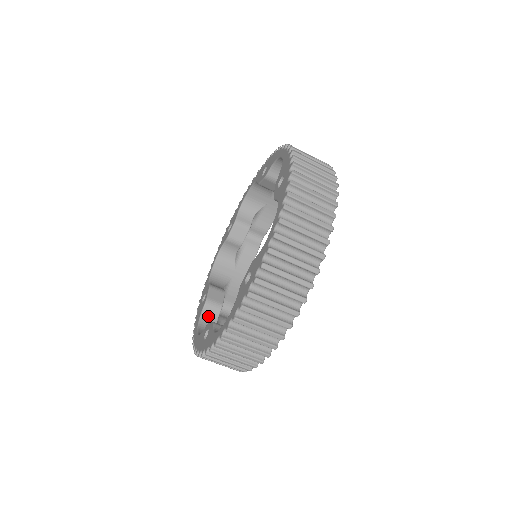
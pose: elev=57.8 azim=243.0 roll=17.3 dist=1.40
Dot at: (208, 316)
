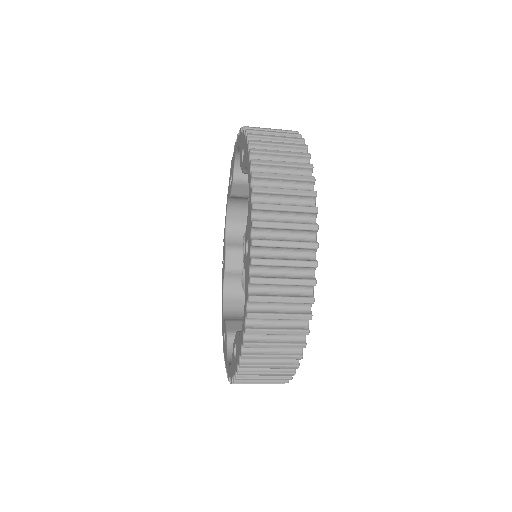
Dot at: (231, 282)
